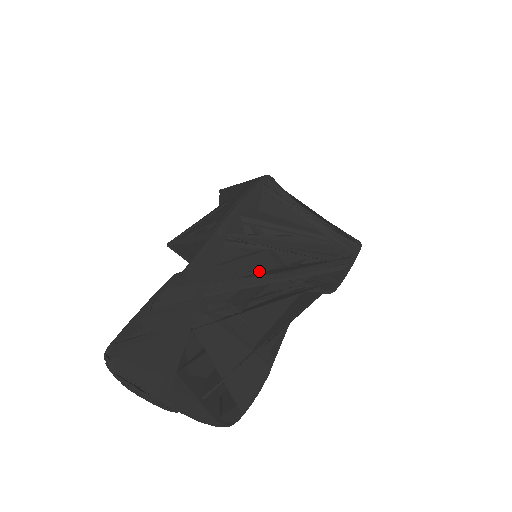
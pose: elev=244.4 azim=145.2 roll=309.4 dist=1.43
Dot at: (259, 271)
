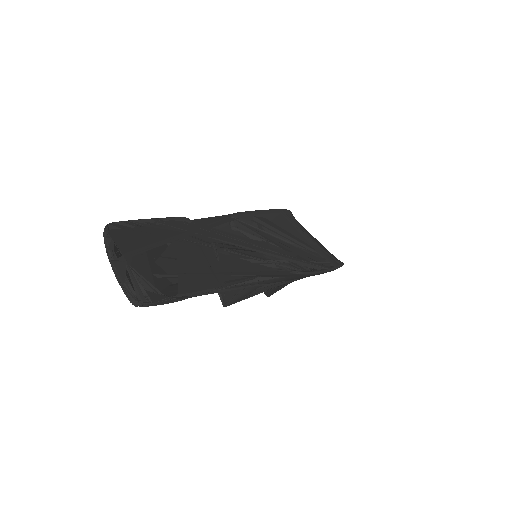
Dot at: occluded
